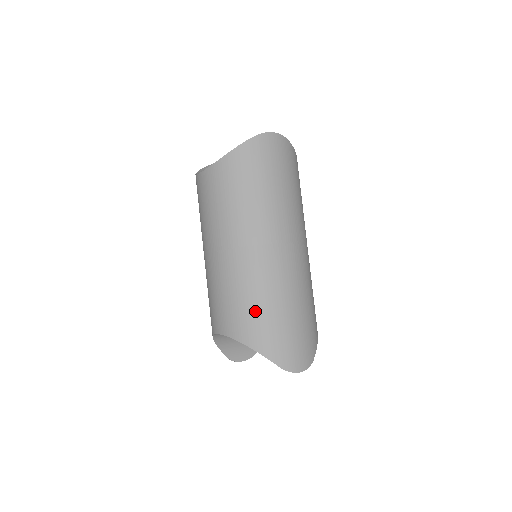
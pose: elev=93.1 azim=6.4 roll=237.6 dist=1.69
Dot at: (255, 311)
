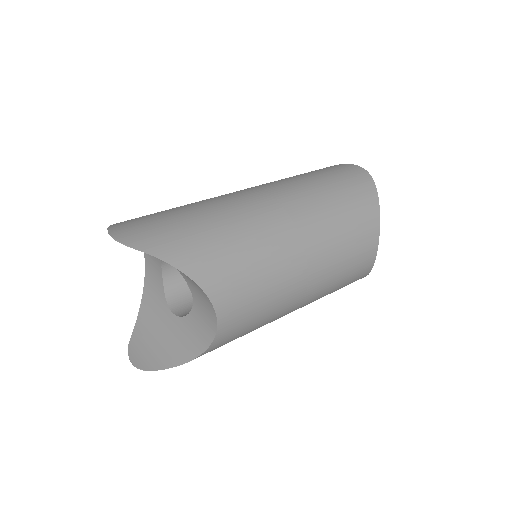
Dot at: occluded
